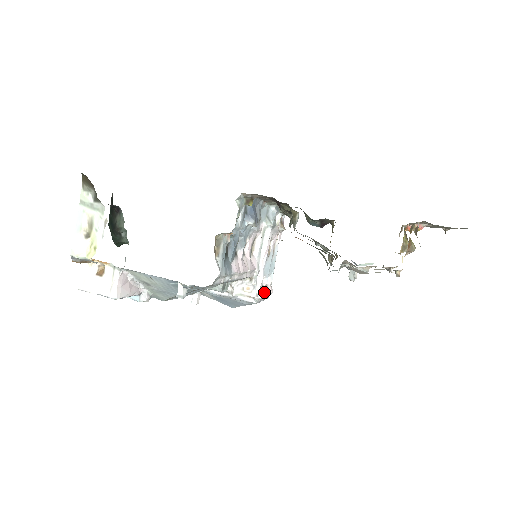
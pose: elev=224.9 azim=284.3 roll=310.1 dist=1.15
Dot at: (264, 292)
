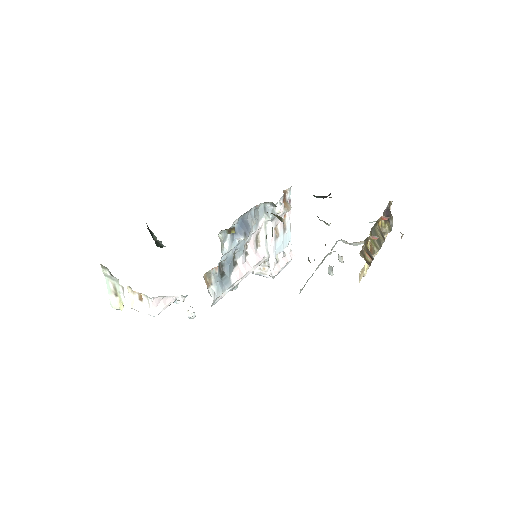
Dot at: (281, 265)
